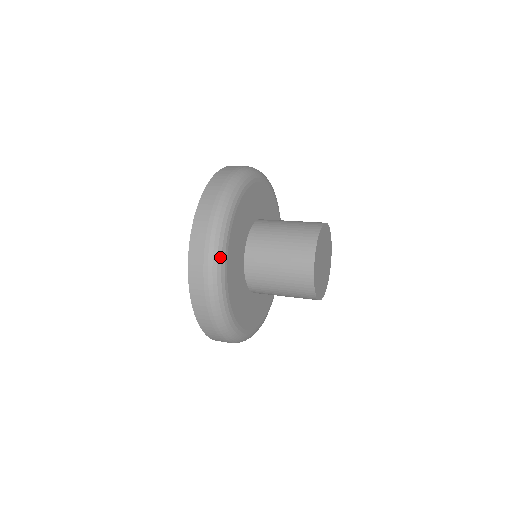
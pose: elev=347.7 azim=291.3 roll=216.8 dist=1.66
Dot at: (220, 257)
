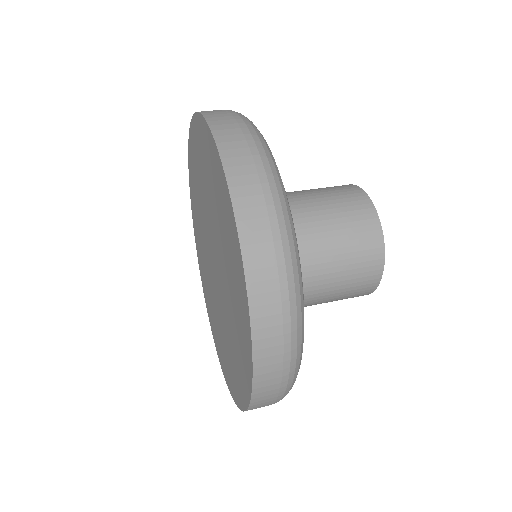
Dot at: (276, 167)
